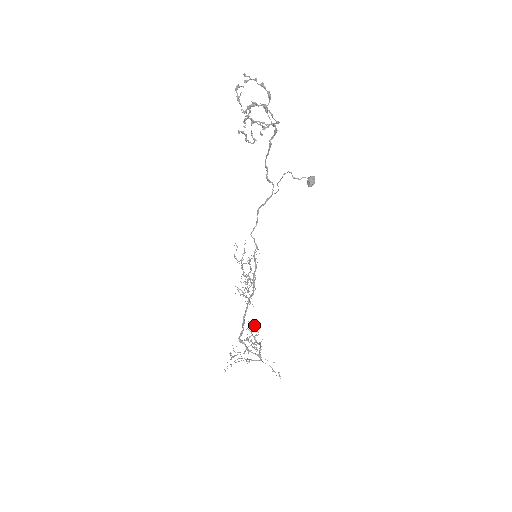
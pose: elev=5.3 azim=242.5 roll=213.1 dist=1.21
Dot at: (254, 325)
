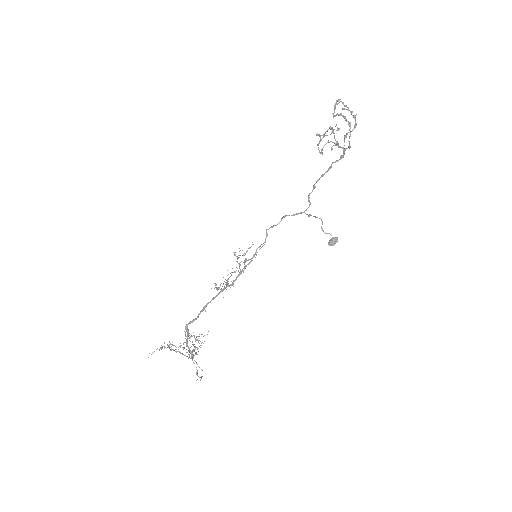
Dot at: (199, 343)
